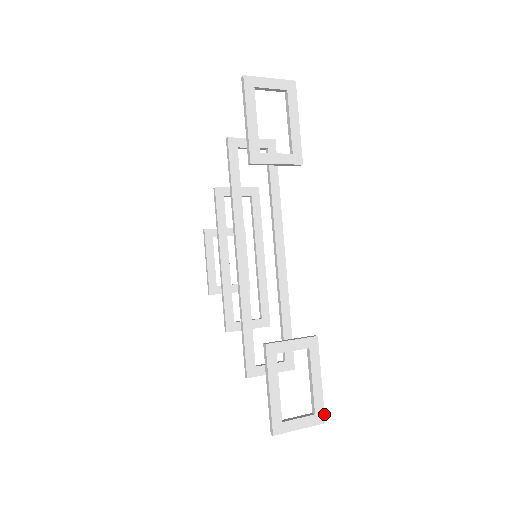
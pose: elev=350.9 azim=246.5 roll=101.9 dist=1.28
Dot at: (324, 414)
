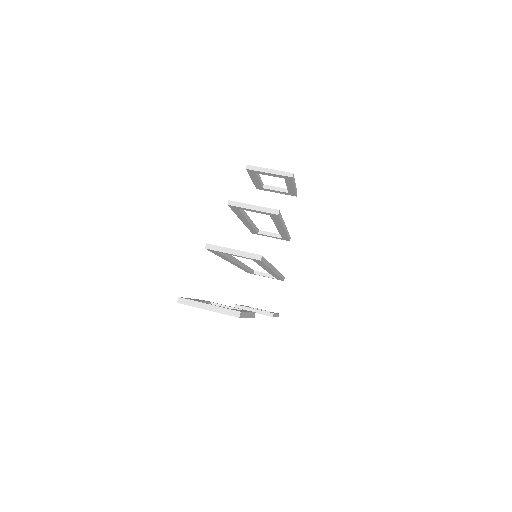
Dot at: occluded
